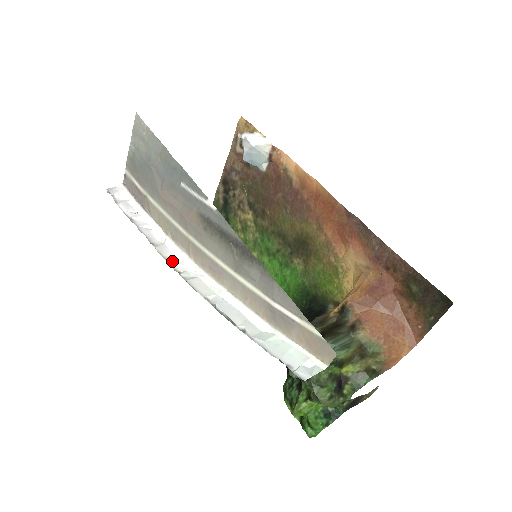
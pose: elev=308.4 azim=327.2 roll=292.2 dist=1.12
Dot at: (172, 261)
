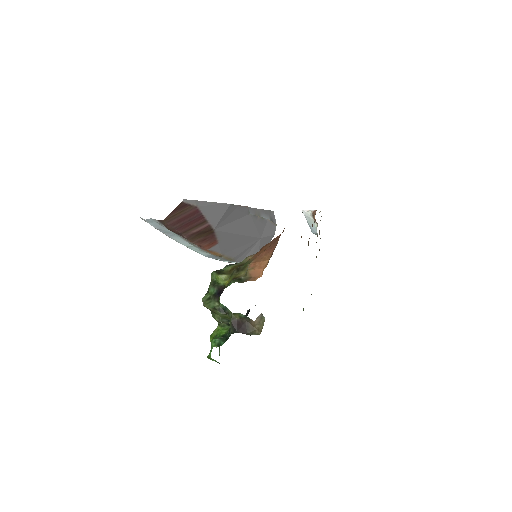
Dot at: occluded
